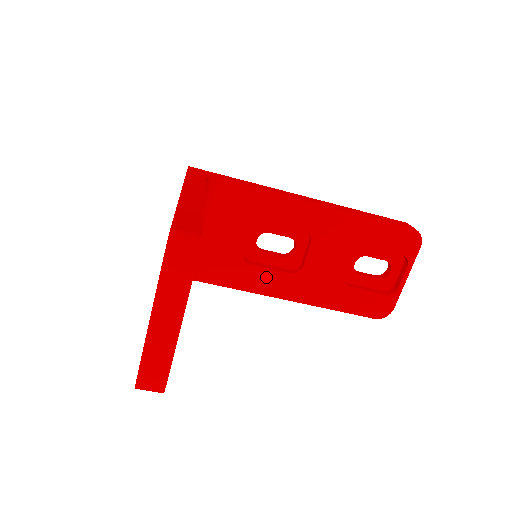
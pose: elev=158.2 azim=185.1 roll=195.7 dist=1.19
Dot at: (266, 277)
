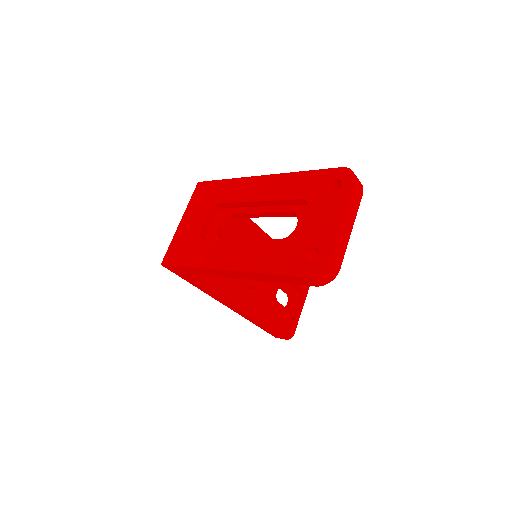
Dot at: (235, 288)
